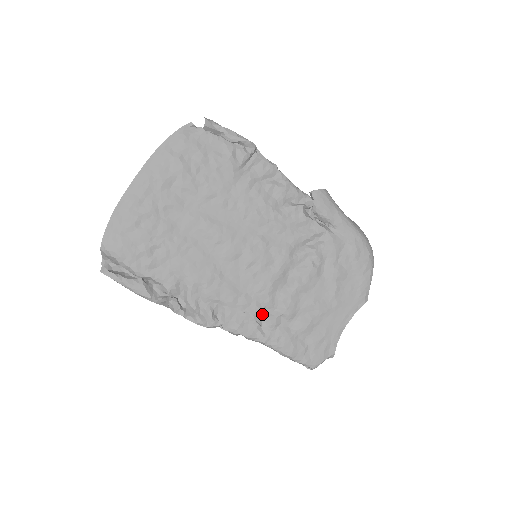
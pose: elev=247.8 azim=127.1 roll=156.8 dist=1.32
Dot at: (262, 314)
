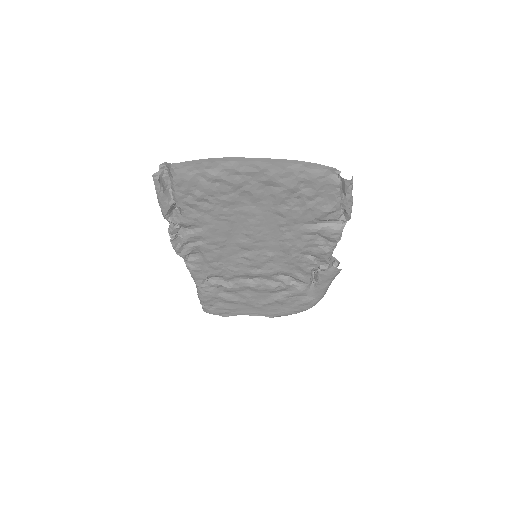
Dot at: (216, 276)
